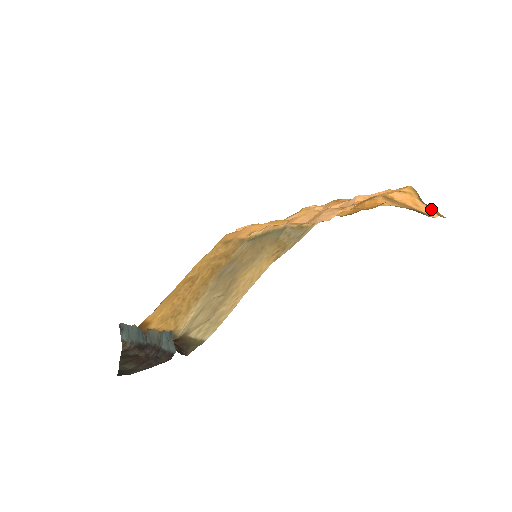
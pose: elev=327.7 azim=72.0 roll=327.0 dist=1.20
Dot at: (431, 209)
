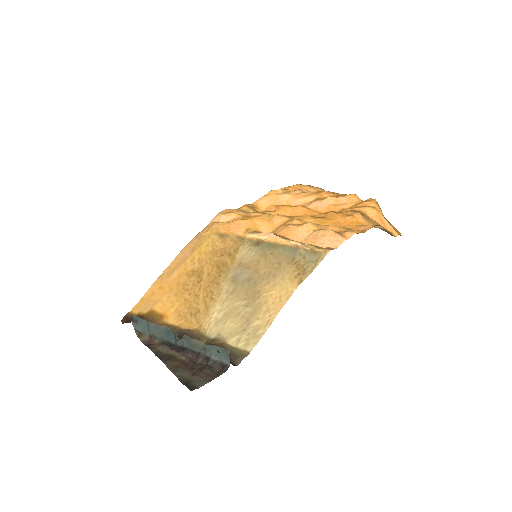
Dot at: (392, 226)
